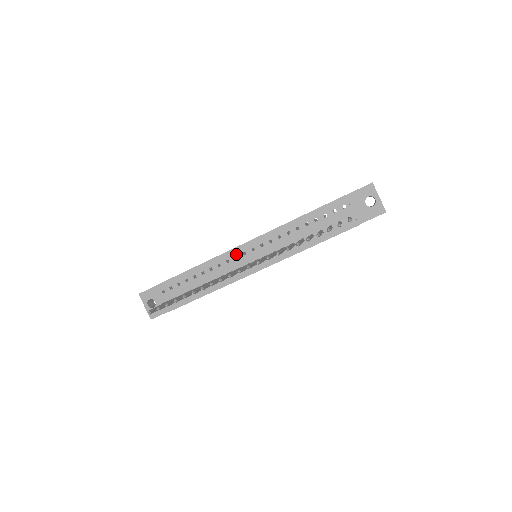
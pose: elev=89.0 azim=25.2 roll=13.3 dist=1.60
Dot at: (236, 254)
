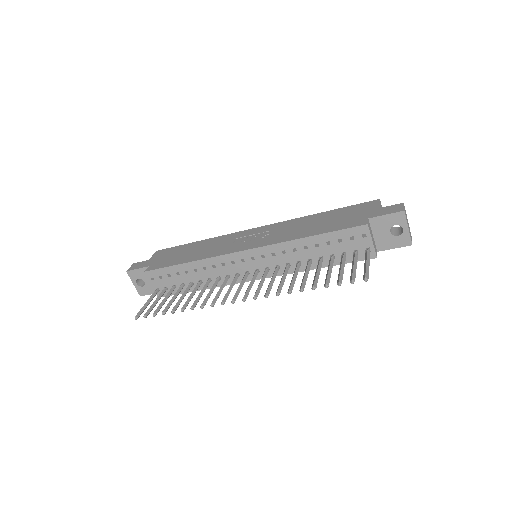
Dot at: (233, 259)
